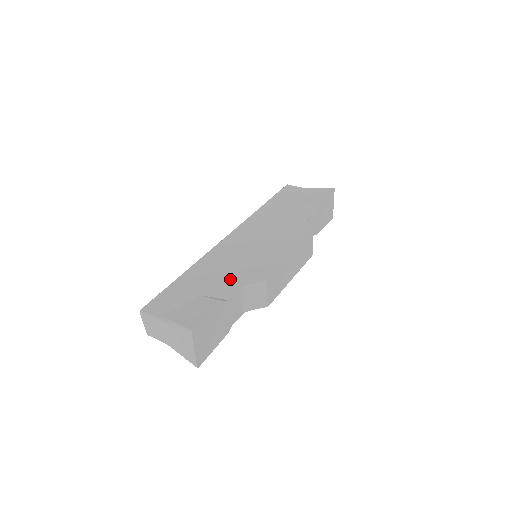
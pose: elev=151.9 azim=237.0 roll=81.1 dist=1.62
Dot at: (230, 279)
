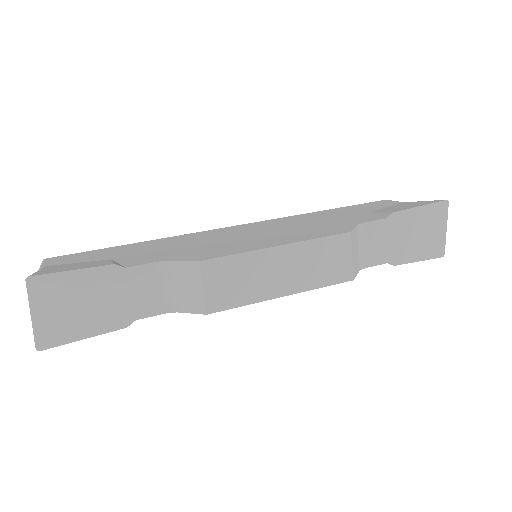
Dot at: (166, 253)
